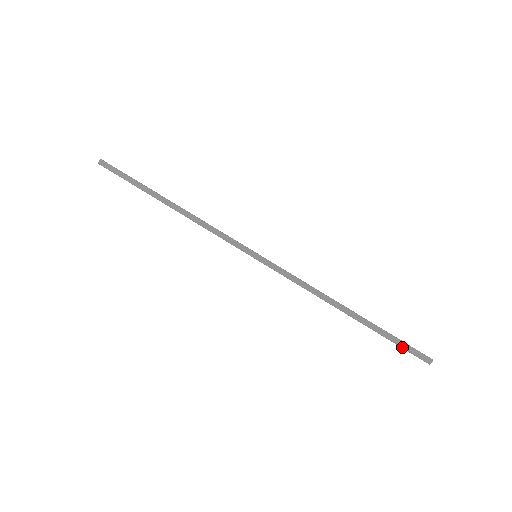
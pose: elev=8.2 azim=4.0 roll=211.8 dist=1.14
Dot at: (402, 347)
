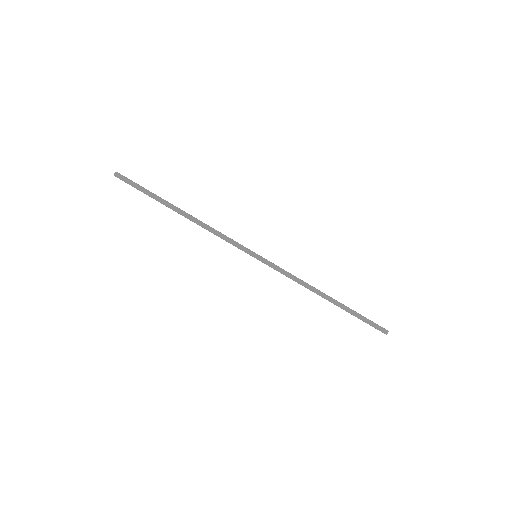
Dot at: (367, 323)
